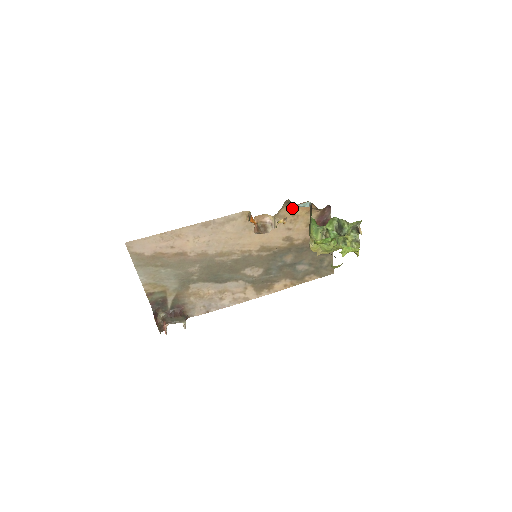
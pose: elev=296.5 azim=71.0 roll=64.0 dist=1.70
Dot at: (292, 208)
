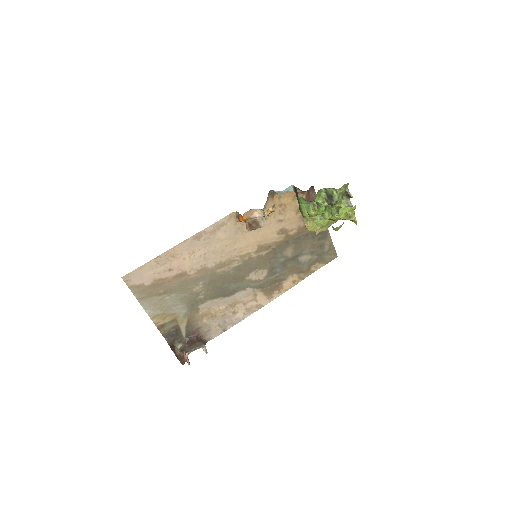
Dot at: (277, 198)
